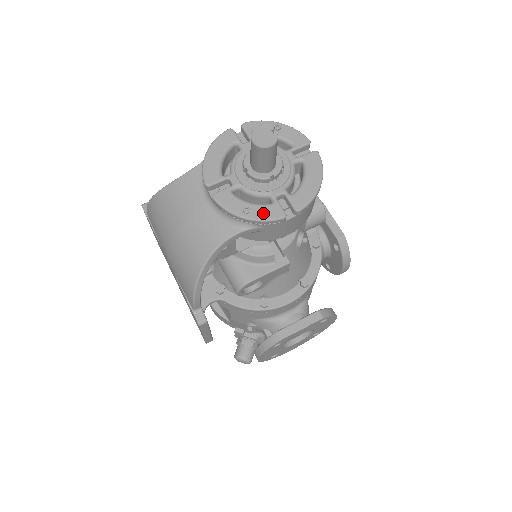
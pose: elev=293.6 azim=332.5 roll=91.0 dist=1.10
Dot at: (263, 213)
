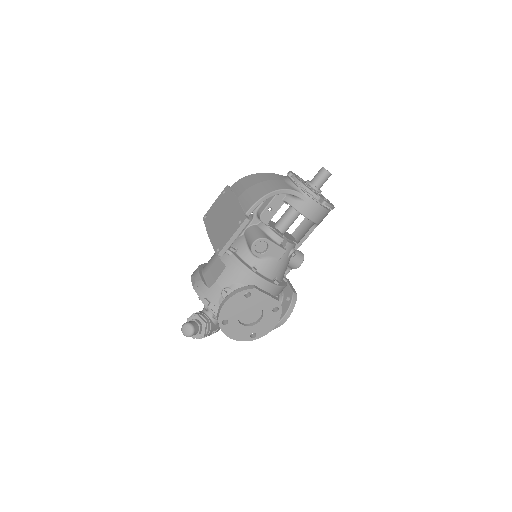
Dot at: (312, 191)
